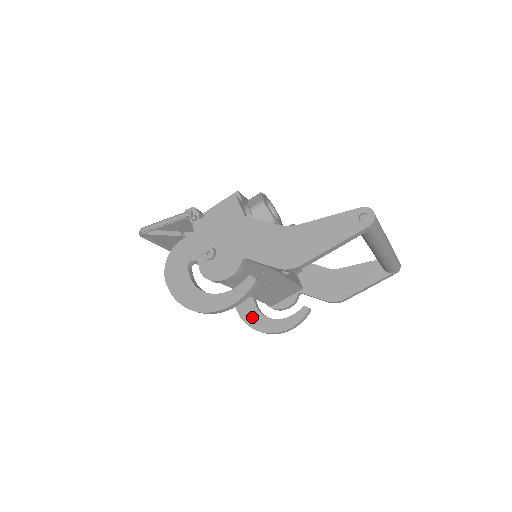
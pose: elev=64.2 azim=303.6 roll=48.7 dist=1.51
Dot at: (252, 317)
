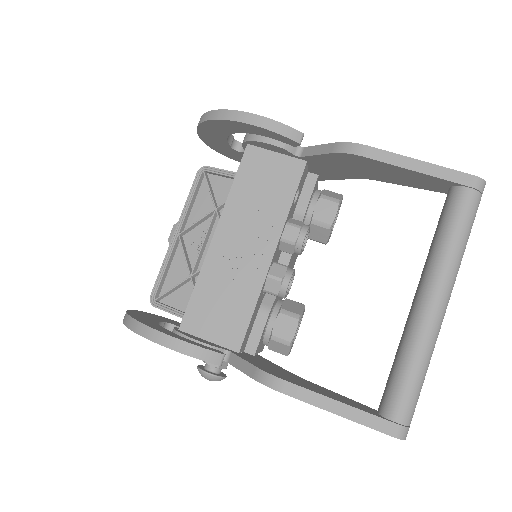
Dot at: (142, 316)
